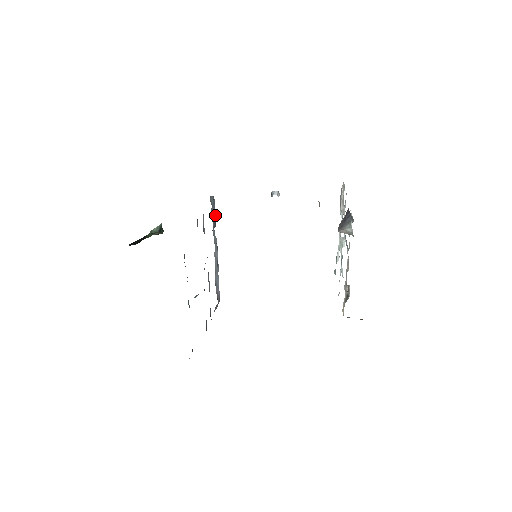
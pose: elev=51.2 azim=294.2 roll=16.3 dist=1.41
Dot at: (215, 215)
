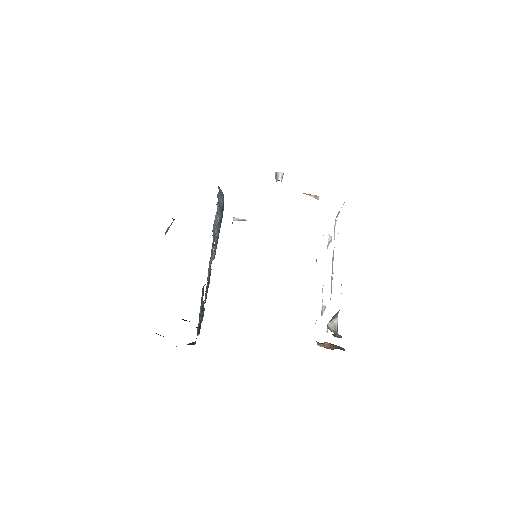
Dot at: (222, 203)
